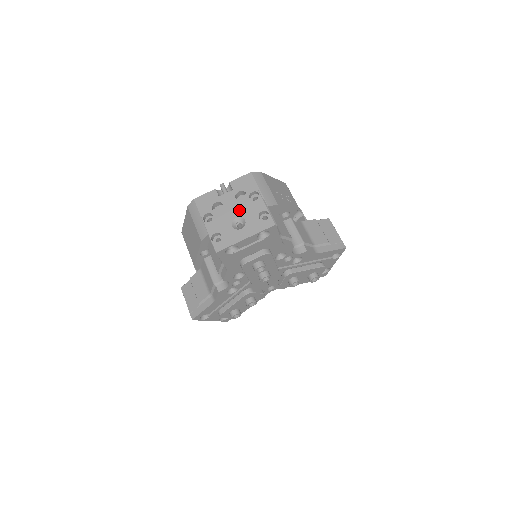
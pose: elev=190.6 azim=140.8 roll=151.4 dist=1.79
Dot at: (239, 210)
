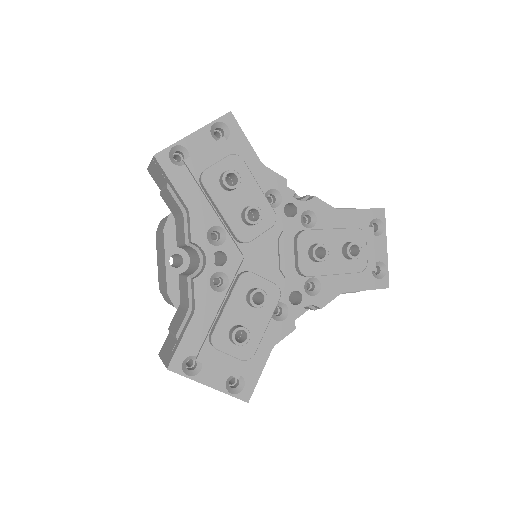
Dot at: occluded
